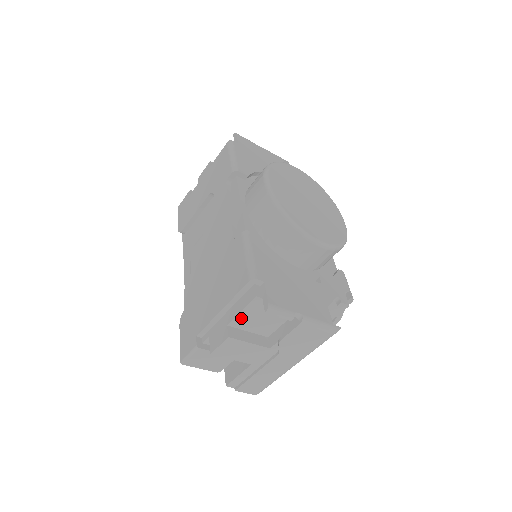
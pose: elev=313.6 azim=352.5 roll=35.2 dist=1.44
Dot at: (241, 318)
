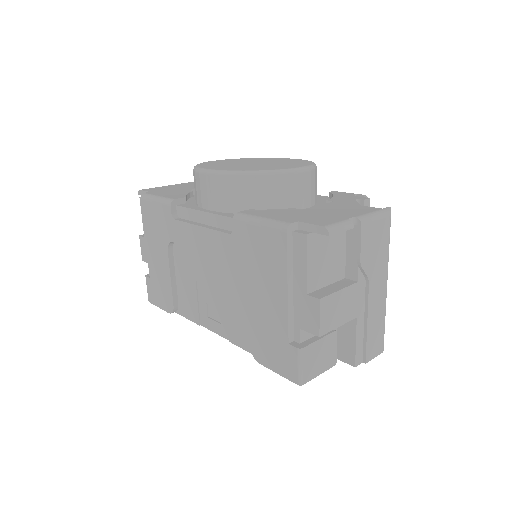
Dot at: (311, 274)
